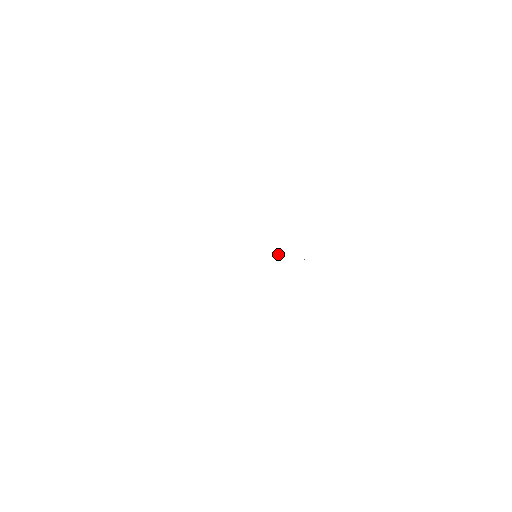
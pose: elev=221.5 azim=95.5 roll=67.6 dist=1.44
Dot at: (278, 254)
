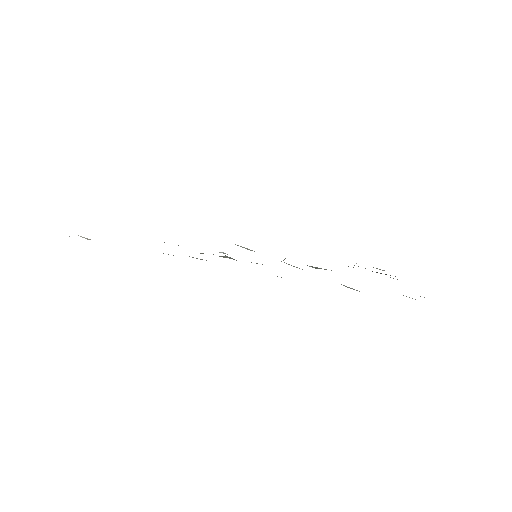
Dot at: occluded
